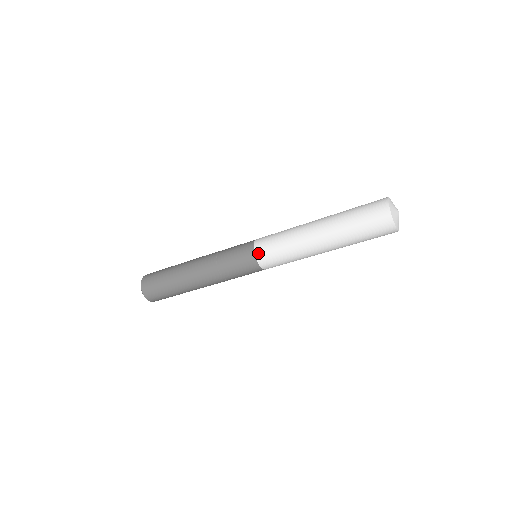
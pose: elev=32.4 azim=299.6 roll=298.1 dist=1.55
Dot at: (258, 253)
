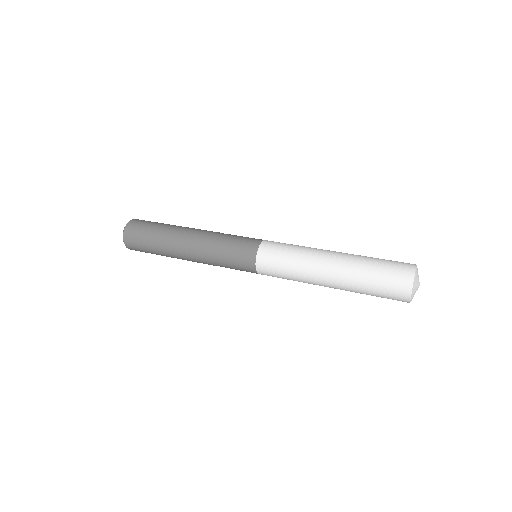
Dot at: occluded
